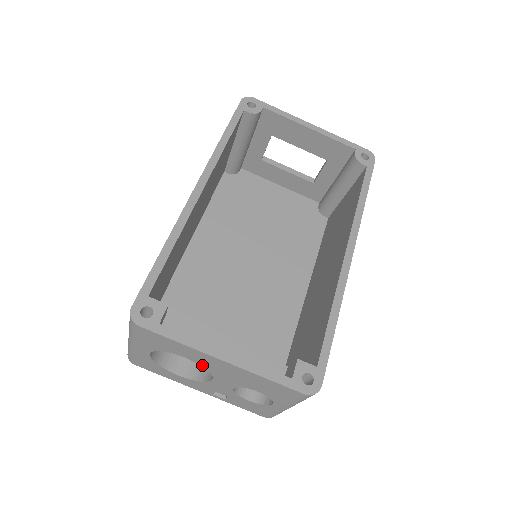
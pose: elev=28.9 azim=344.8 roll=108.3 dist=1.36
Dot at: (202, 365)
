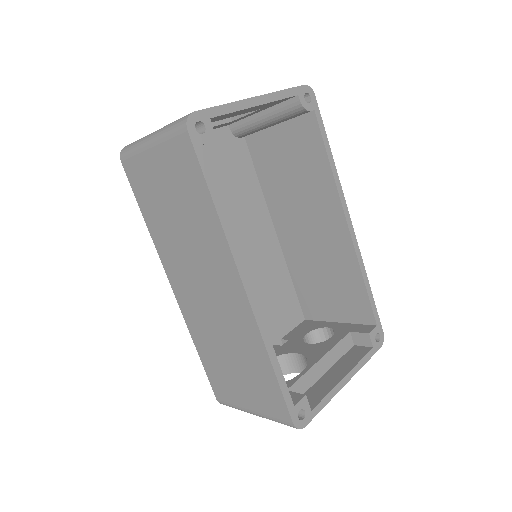
Dot at: occluded
